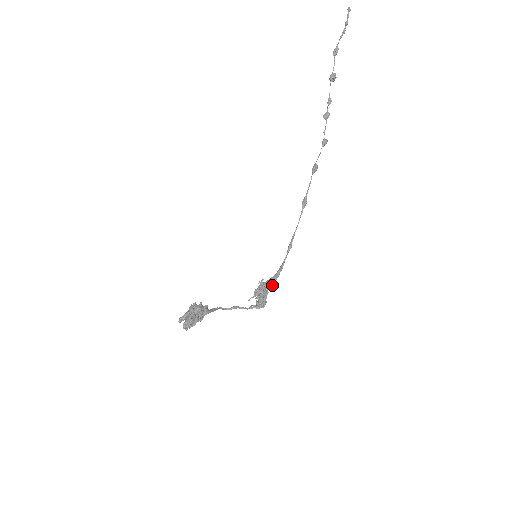
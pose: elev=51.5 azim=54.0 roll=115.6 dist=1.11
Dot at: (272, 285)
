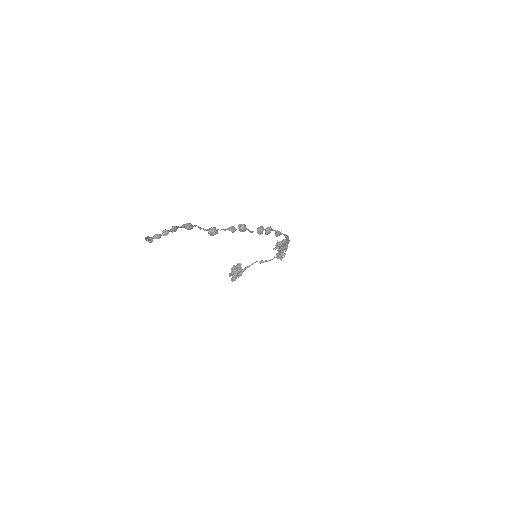
Dot at: (285, 248)
